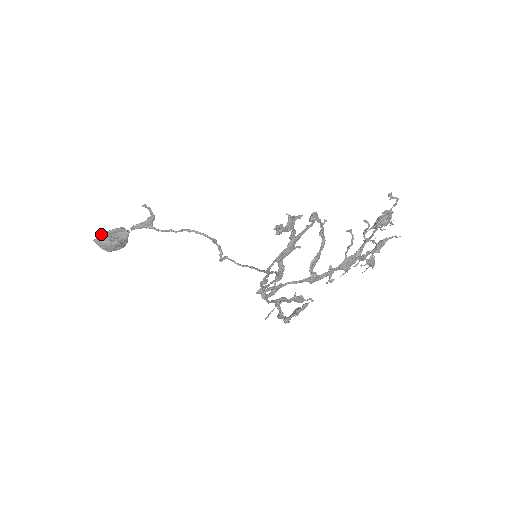
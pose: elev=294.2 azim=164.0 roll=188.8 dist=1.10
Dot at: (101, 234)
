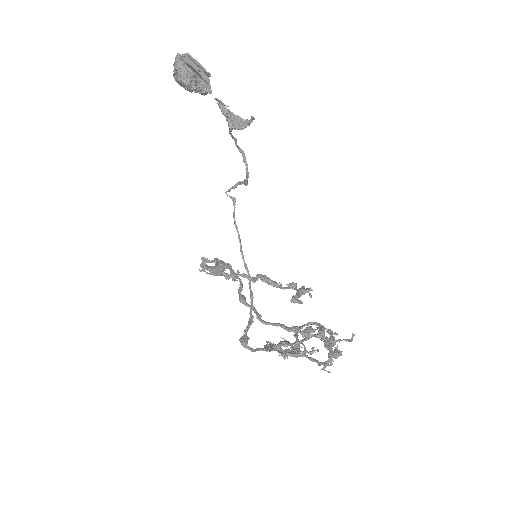
Dot at: (189, 56)
